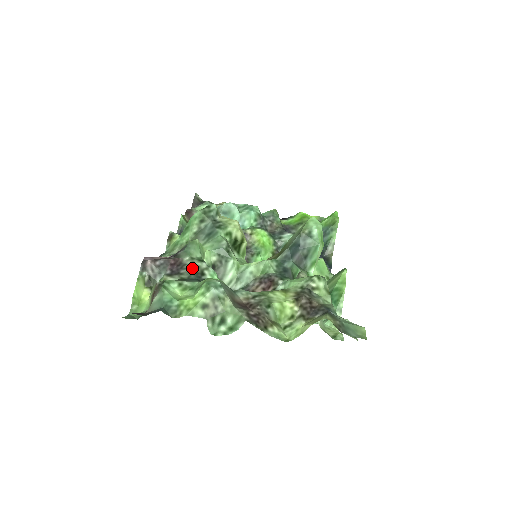
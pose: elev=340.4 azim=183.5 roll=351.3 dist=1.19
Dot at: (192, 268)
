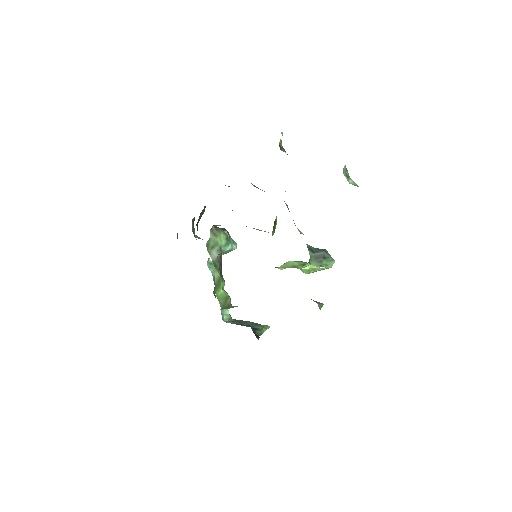
Dot at: occluded
